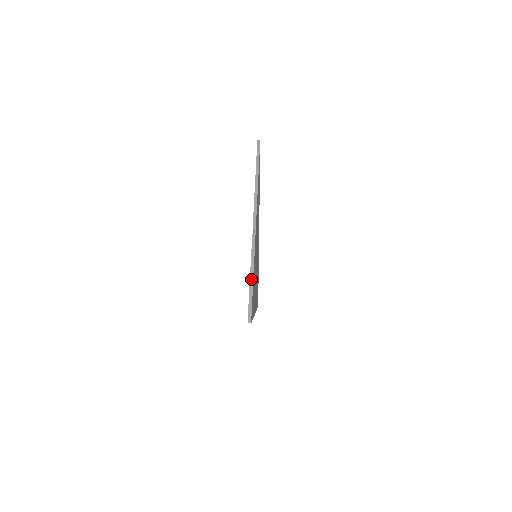
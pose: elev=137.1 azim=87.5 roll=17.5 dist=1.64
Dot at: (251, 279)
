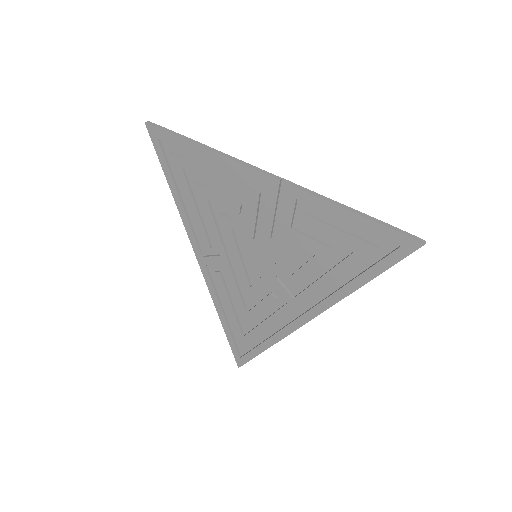
Dot at: (359, 213)
